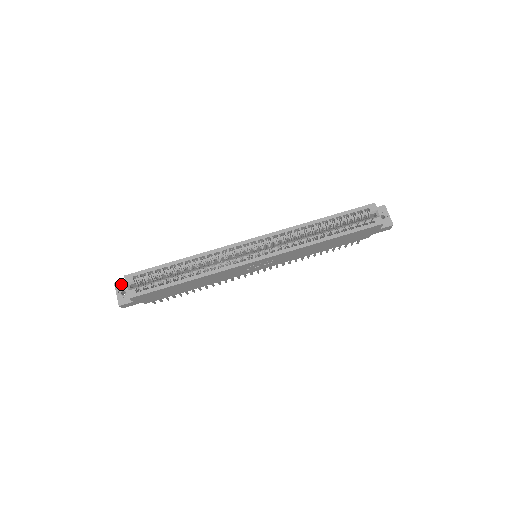
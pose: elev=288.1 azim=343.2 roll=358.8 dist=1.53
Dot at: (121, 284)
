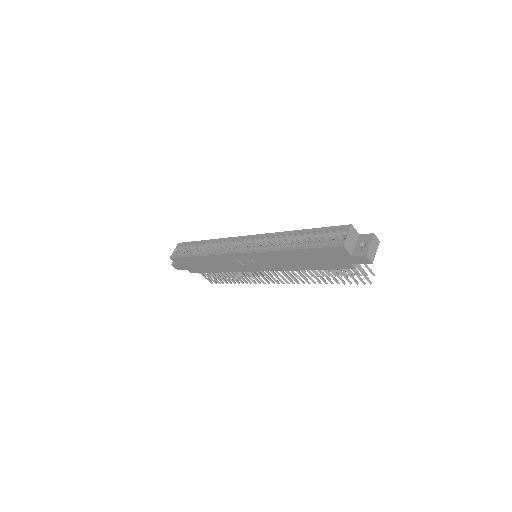
Dot at: occluded
